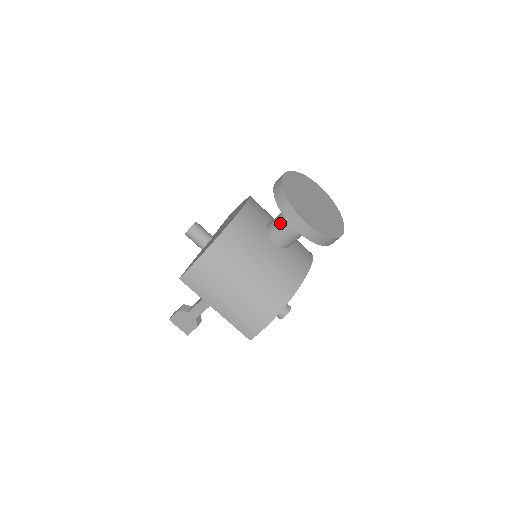
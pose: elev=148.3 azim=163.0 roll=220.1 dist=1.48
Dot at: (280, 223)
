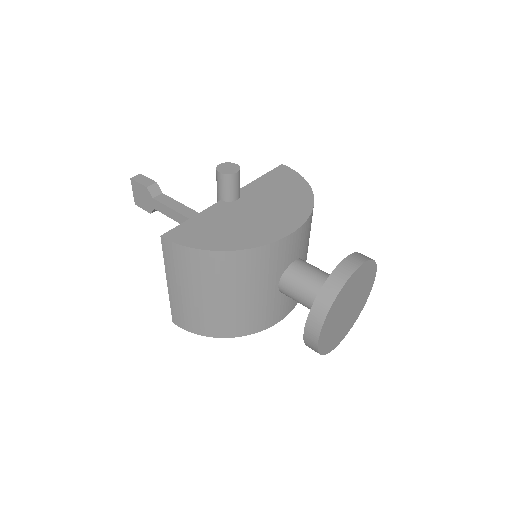
Dot at: (303, 285)
